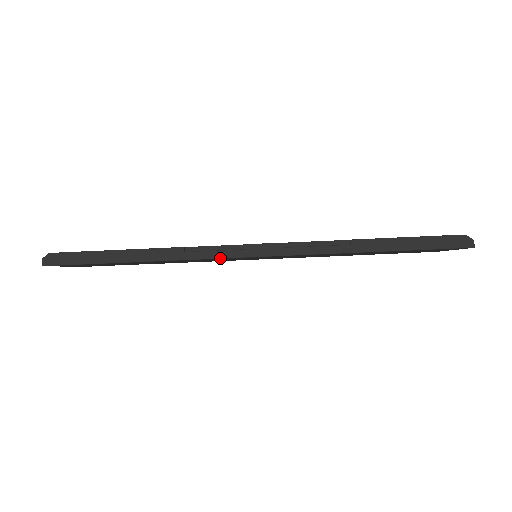
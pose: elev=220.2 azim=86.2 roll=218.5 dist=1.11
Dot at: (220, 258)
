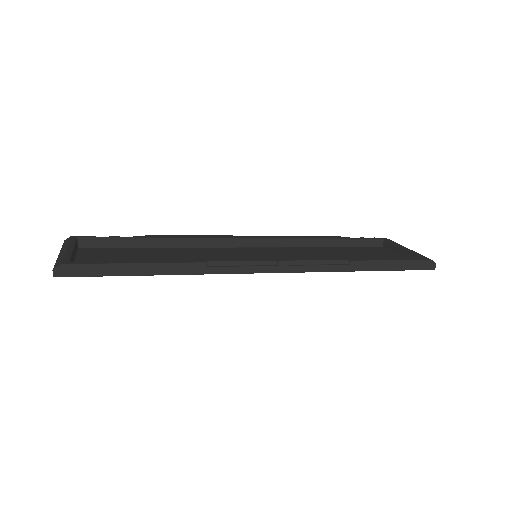
Dot at: (240, 273)
